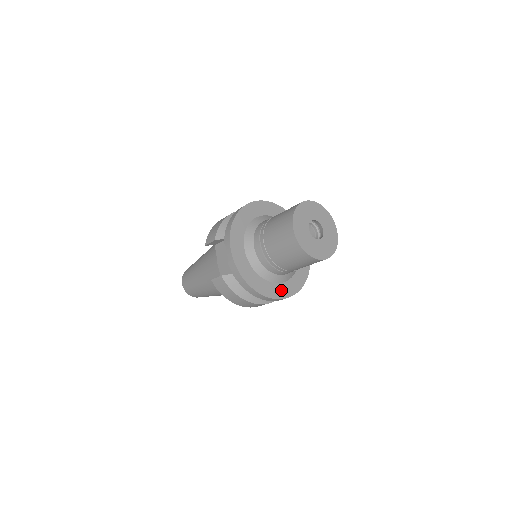
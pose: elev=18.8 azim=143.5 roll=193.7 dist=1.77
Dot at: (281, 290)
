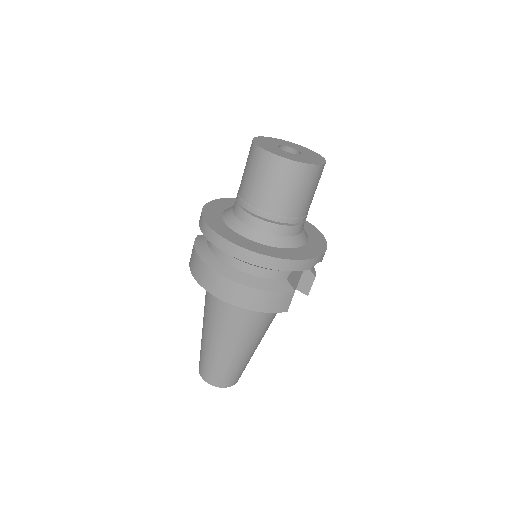
Dot at: (235, 238)
